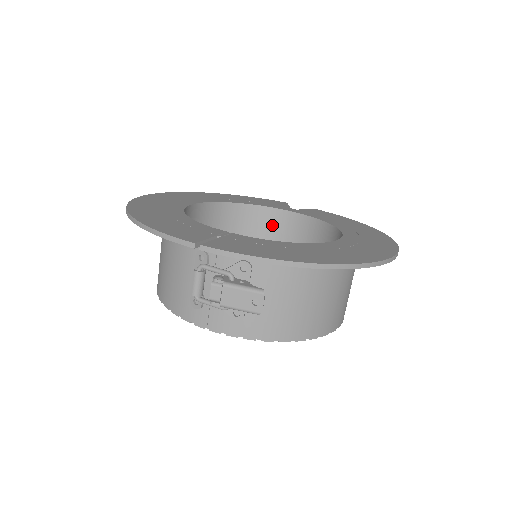
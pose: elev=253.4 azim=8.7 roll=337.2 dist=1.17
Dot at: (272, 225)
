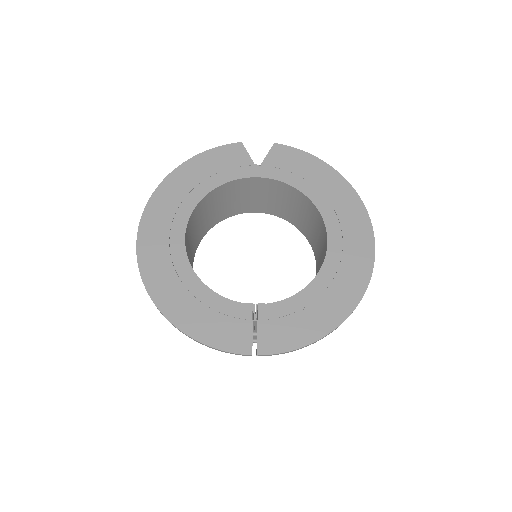
Dot at: (243, 188)
